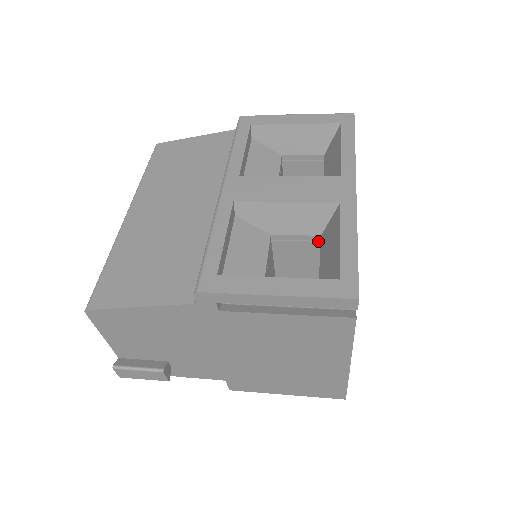
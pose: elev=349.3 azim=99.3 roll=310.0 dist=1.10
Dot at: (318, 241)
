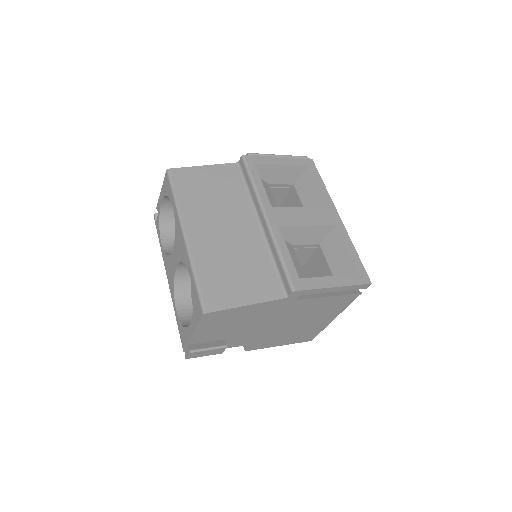
Dot at: (316, 247)
